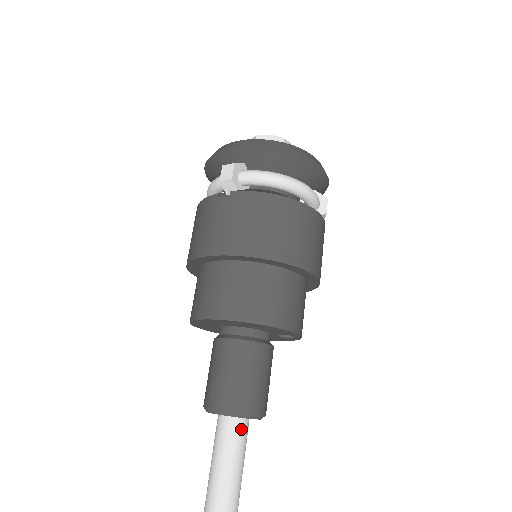
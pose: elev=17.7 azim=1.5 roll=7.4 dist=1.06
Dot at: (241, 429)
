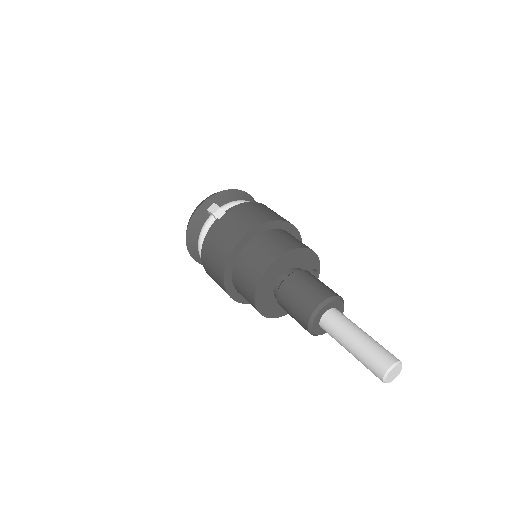
Dot at: (341, 313)
